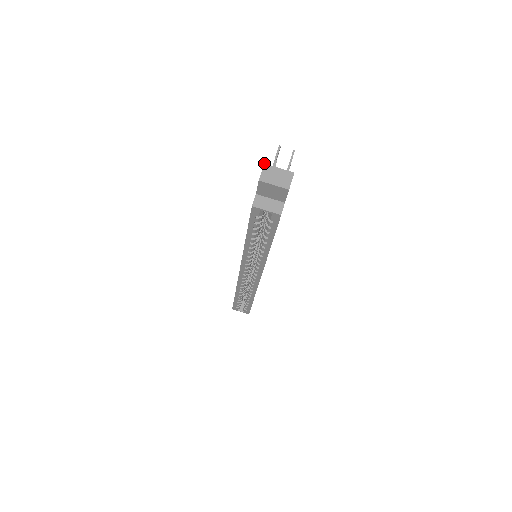
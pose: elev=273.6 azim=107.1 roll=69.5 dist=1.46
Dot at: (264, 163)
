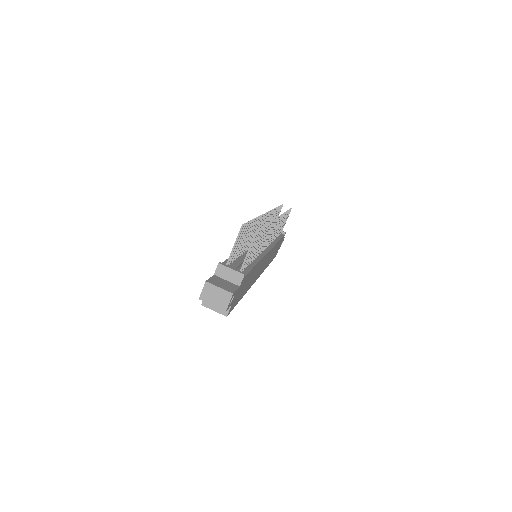
Dot at: (205, 281)
